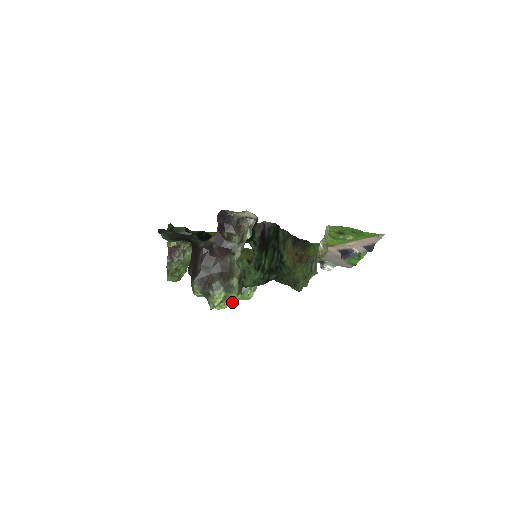
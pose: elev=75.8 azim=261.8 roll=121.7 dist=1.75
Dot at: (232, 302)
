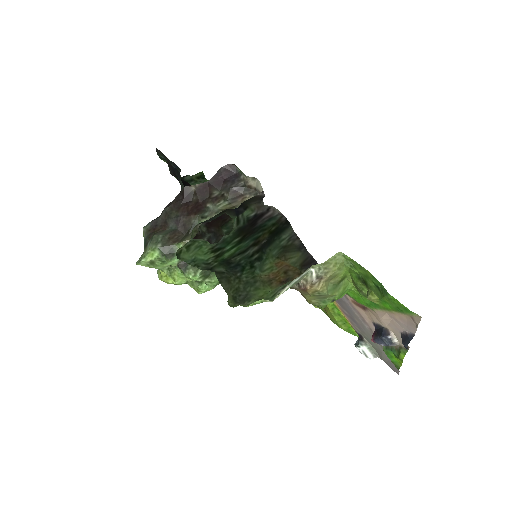
Dot at: (177, 280)
